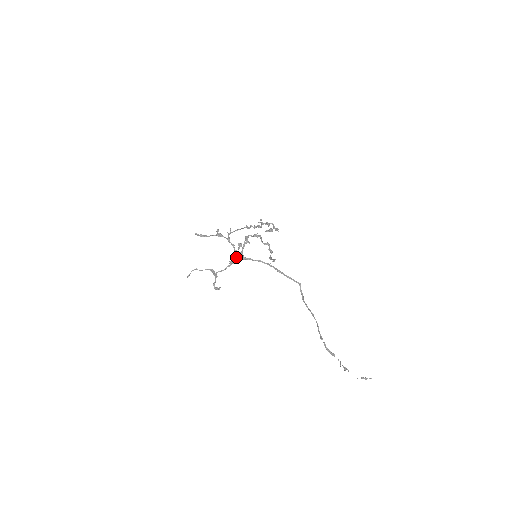
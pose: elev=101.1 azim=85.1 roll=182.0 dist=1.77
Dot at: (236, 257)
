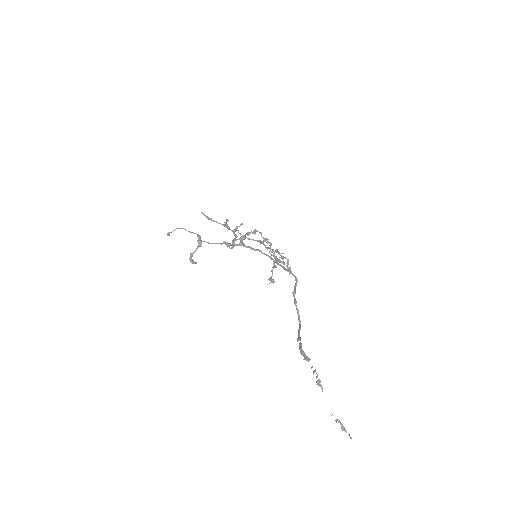
Dot at: occluded
